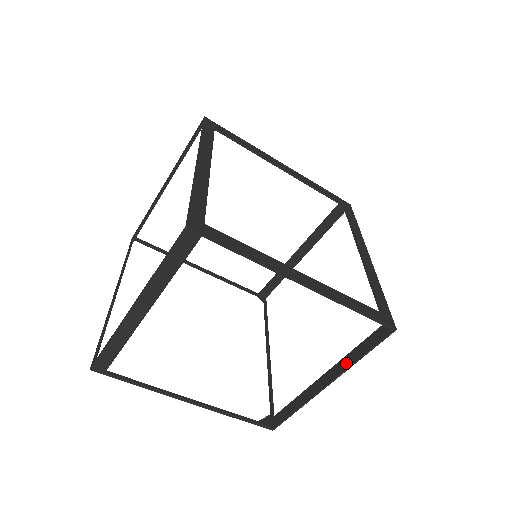
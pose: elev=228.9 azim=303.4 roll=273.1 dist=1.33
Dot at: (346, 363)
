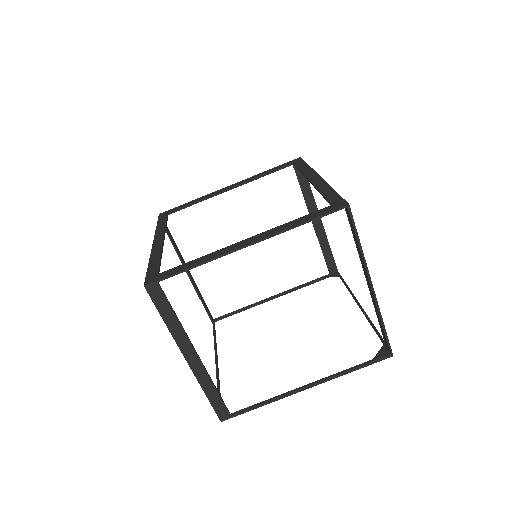
Dot at: (361, 260)
